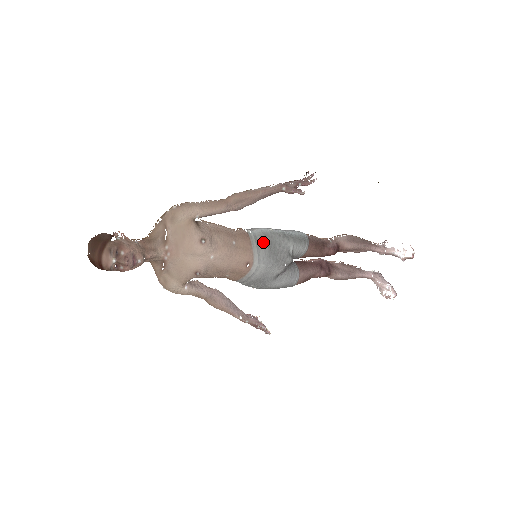
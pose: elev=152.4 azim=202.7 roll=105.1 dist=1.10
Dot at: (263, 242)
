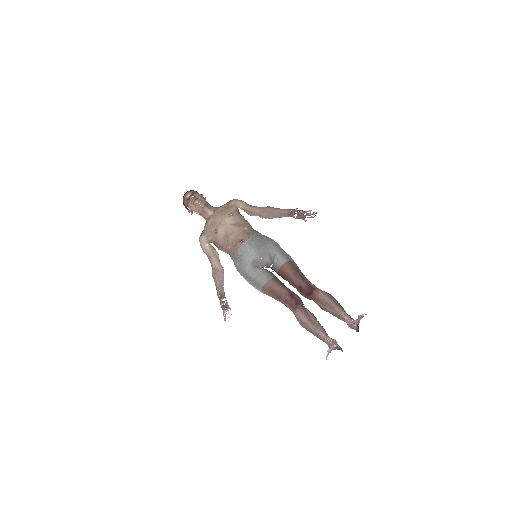
Dot at: (260, 237)
